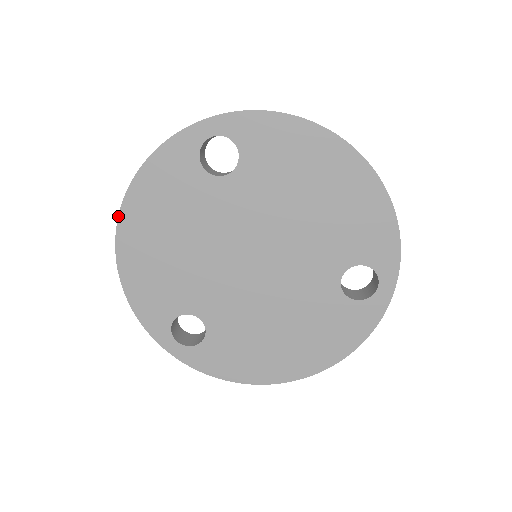
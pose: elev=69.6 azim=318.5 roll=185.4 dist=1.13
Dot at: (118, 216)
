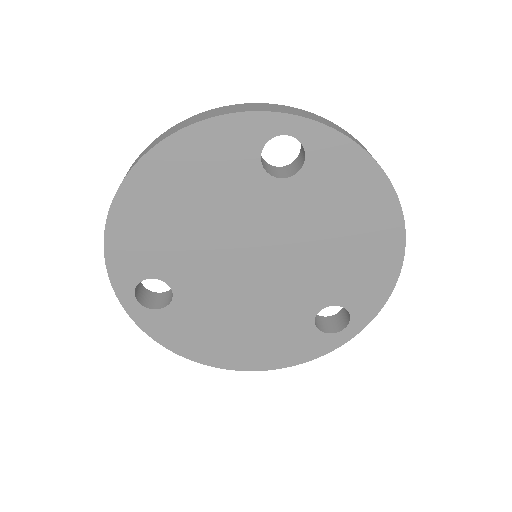
Dot at: (141, 158)
